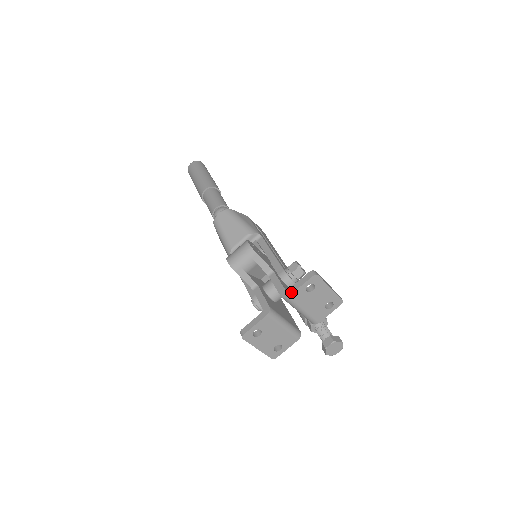
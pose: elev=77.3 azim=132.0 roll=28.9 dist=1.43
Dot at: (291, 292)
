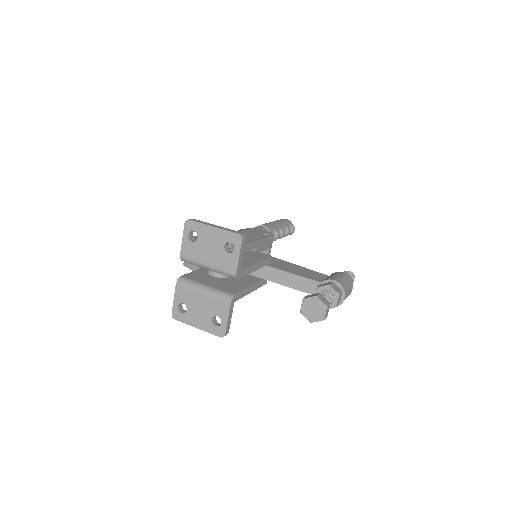
Dot at: (181, 250)
